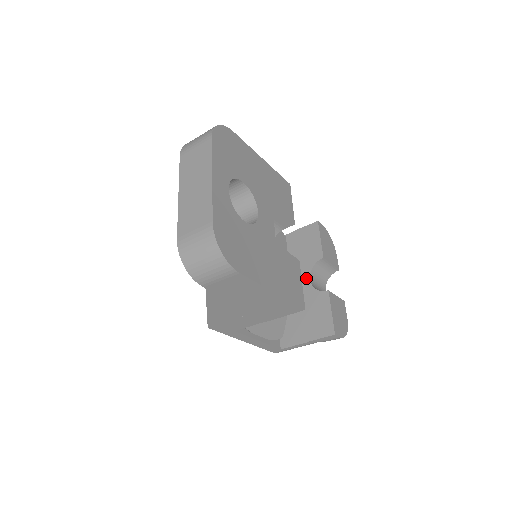
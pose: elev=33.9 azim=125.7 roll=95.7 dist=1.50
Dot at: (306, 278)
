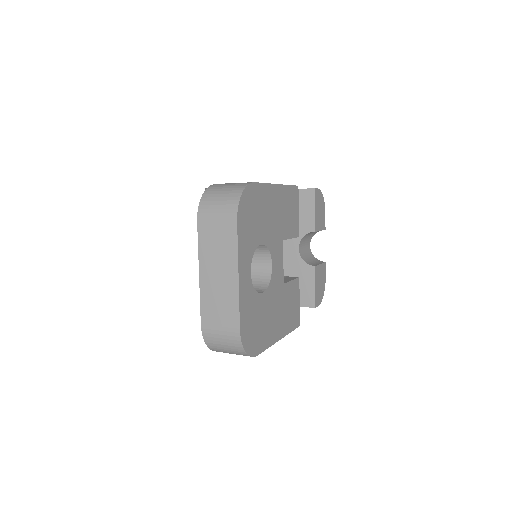
Dot at: (295, 246)
